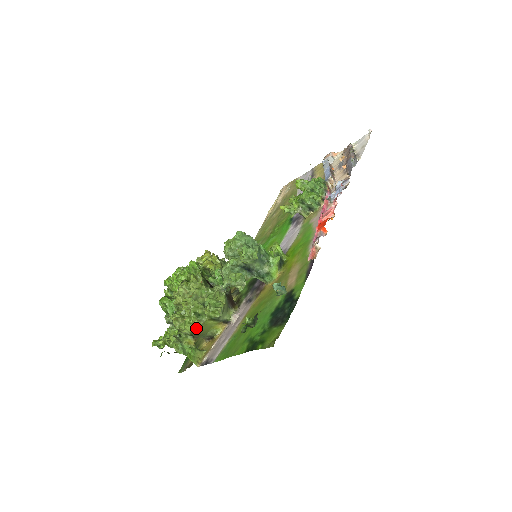
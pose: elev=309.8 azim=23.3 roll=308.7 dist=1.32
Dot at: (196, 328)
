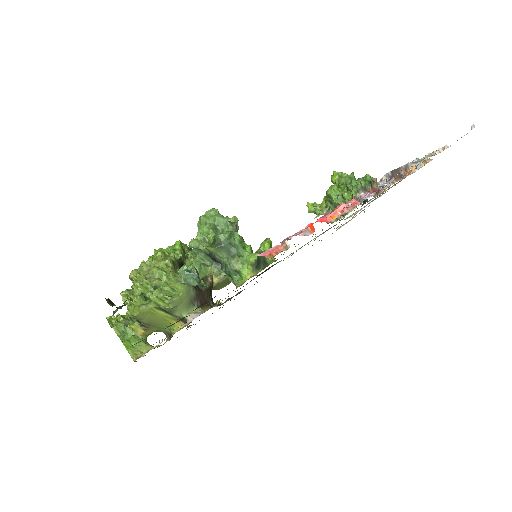
Dot at: (137, 312)
